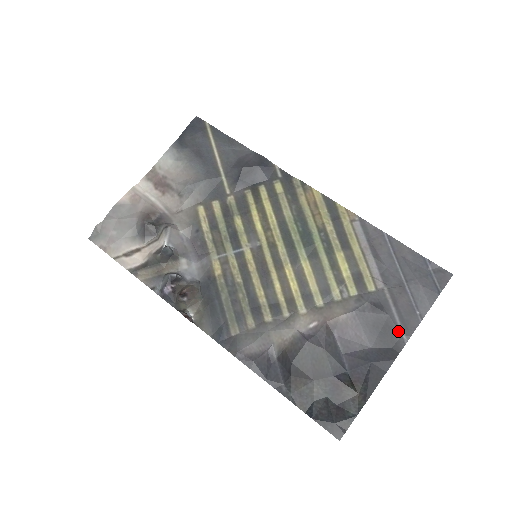
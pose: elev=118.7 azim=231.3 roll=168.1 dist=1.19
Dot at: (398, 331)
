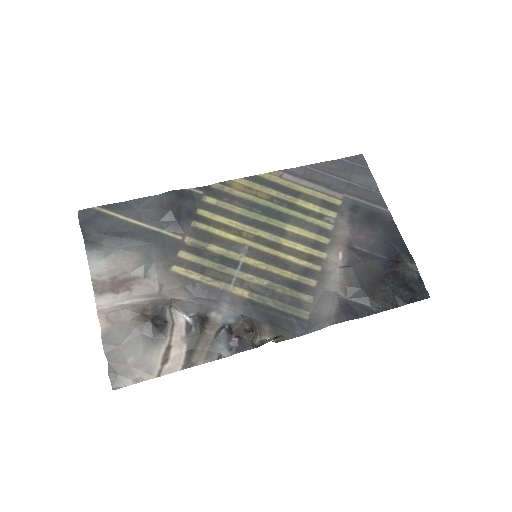
Dot at: (379, 210)
